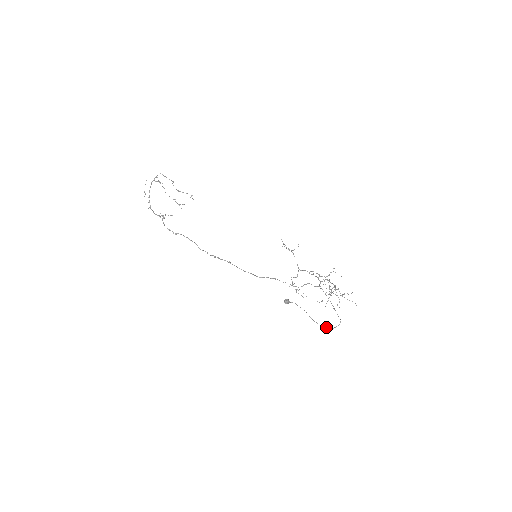
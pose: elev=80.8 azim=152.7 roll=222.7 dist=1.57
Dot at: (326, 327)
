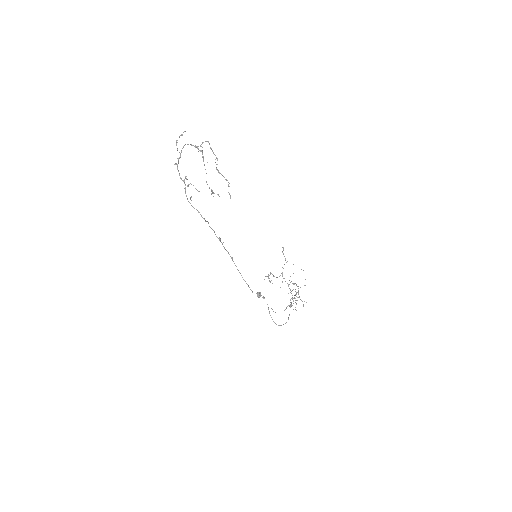
Dot at: (276, 324)
